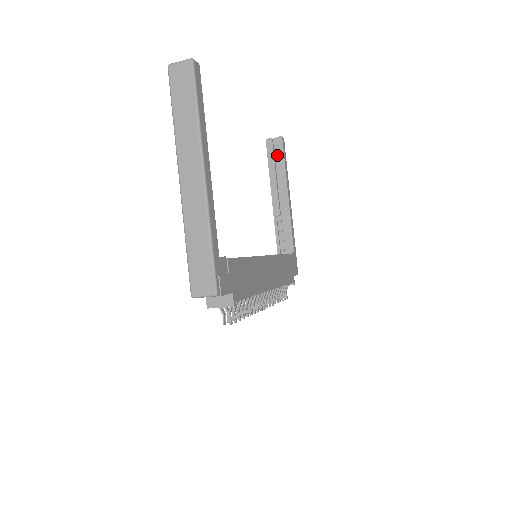
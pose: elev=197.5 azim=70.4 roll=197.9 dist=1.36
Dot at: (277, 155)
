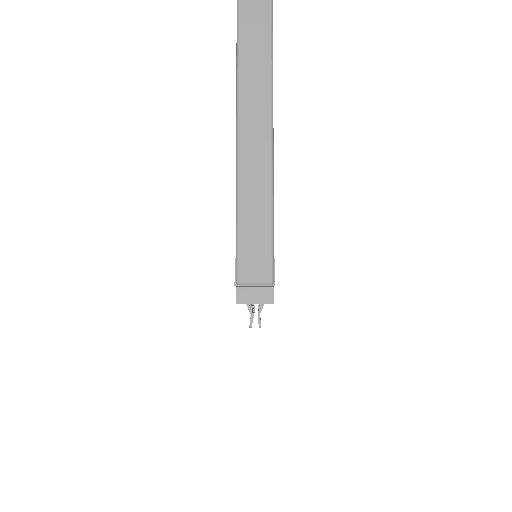
Dot at: occluded
